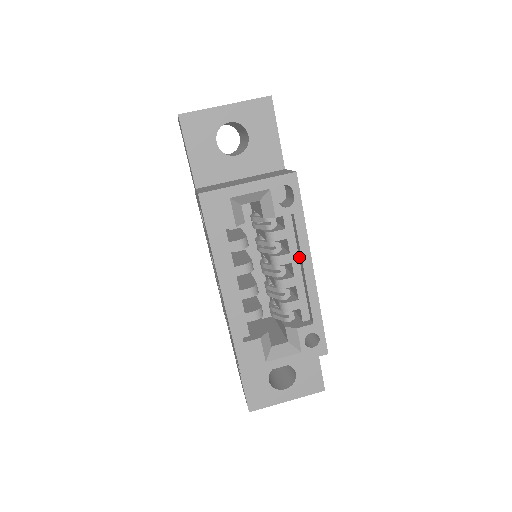
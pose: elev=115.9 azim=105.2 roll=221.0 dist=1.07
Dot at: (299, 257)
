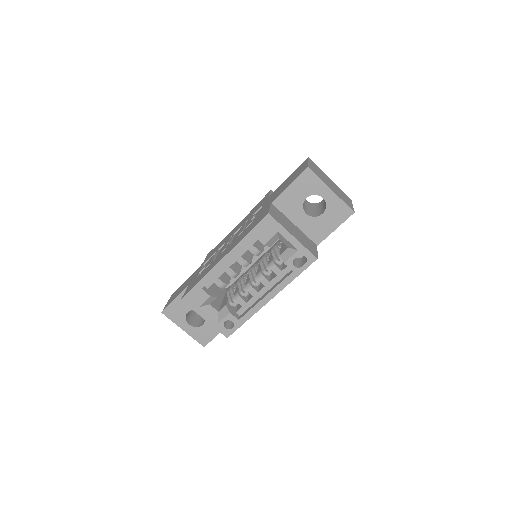
Dot at: (271, 288)
